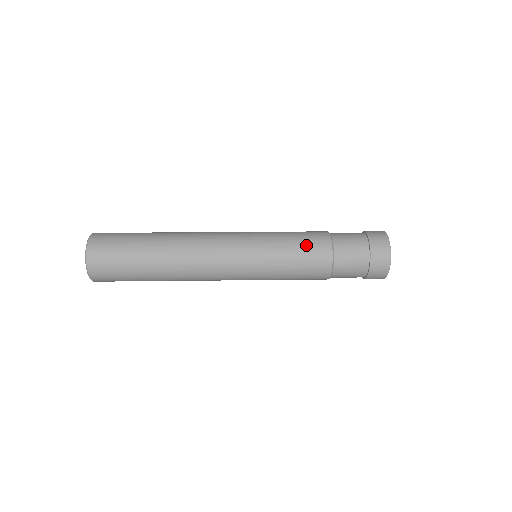
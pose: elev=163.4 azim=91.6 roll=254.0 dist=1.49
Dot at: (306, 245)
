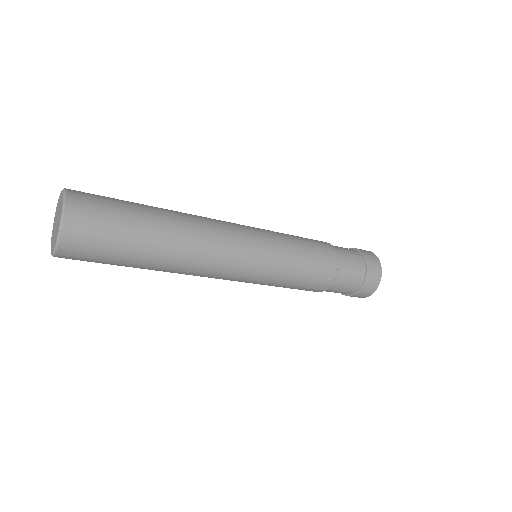
Dot at: occluded
